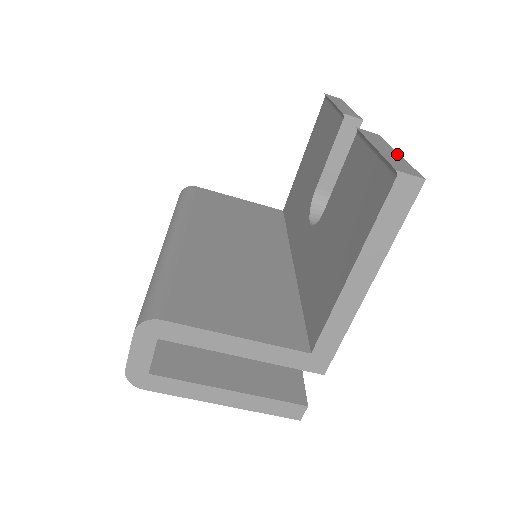
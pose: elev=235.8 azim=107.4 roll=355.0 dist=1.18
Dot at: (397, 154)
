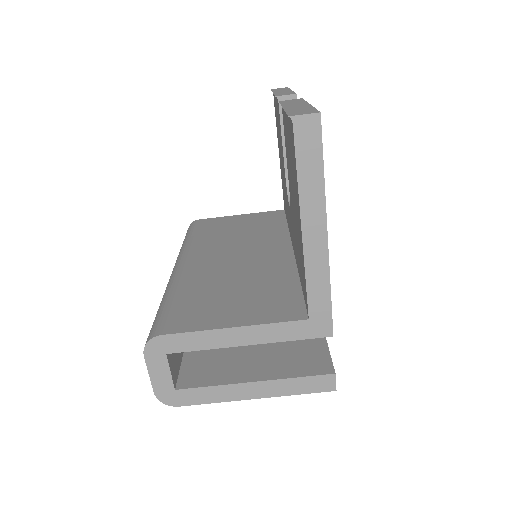
Dot at: (307, 105)
